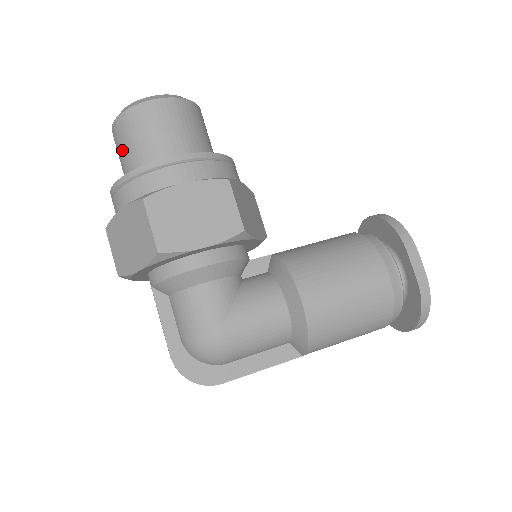
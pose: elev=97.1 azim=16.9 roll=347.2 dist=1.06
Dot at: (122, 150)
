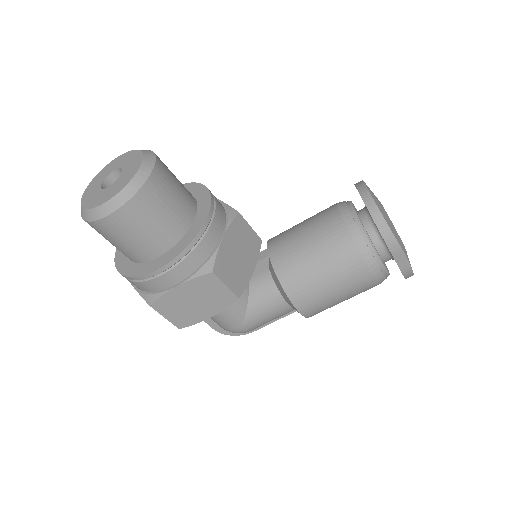
Dot at: occluded
